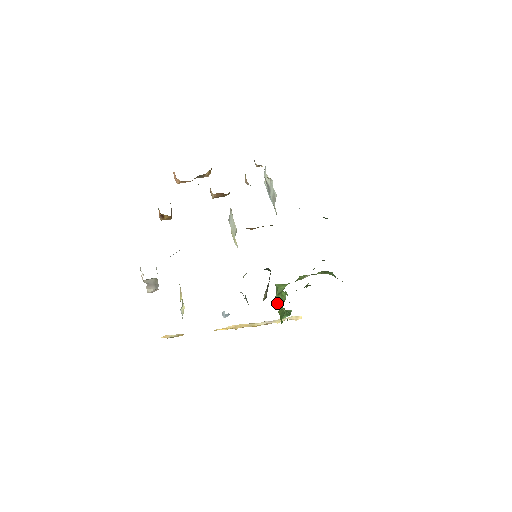
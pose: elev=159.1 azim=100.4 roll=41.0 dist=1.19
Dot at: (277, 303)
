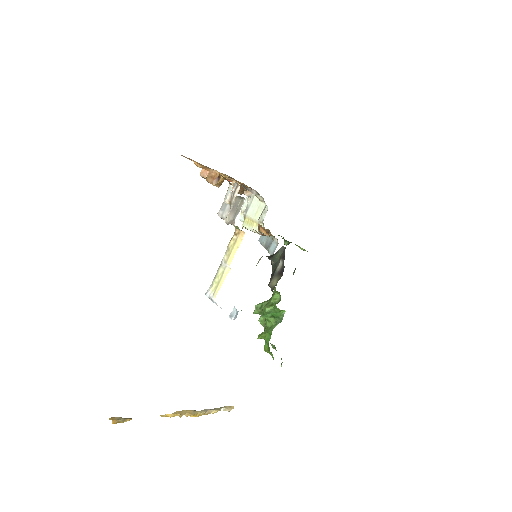
Dot at: (273, 305)
